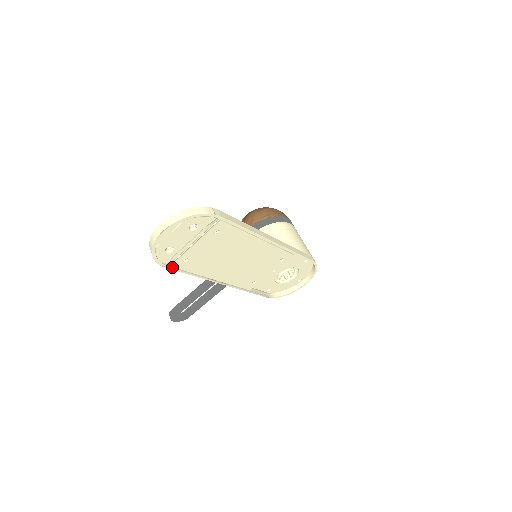
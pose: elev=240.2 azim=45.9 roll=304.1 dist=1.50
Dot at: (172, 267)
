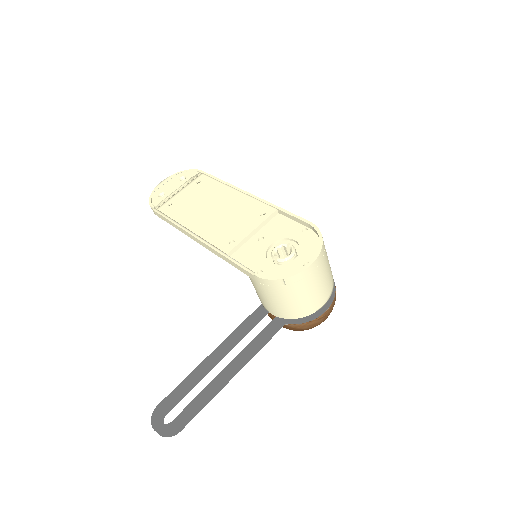
Dot at: (158, 211)
